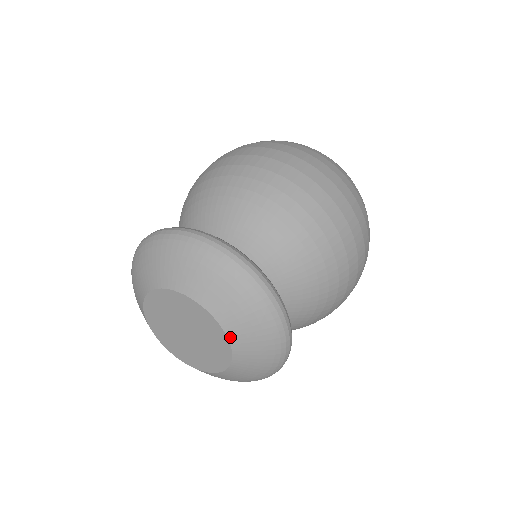
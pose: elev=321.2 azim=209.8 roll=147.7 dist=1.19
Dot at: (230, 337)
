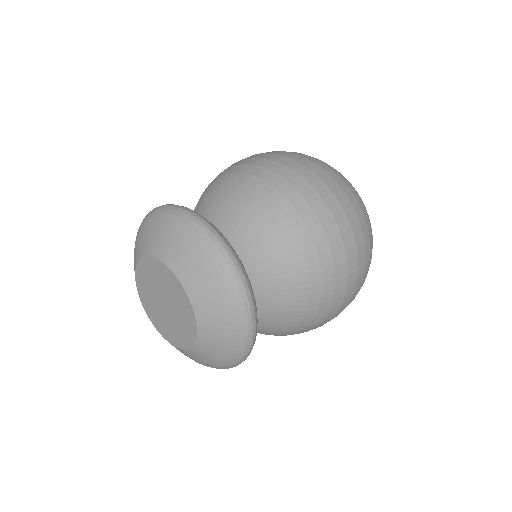
Dot at: (192, 299)
